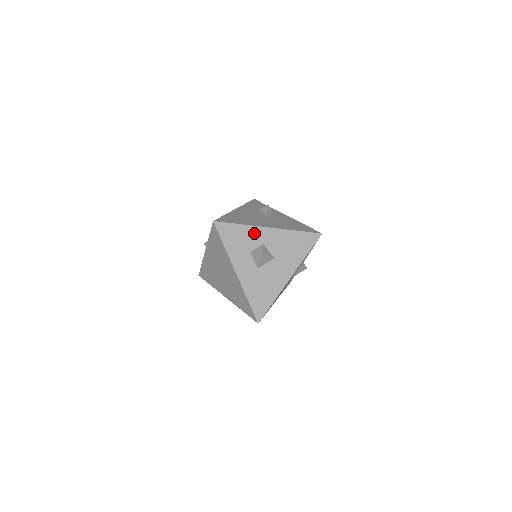
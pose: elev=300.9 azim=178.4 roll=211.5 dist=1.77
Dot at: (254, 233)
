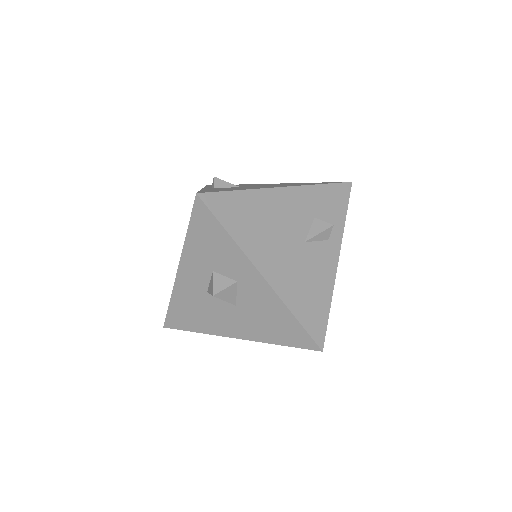
Dot at: (237, 260)
